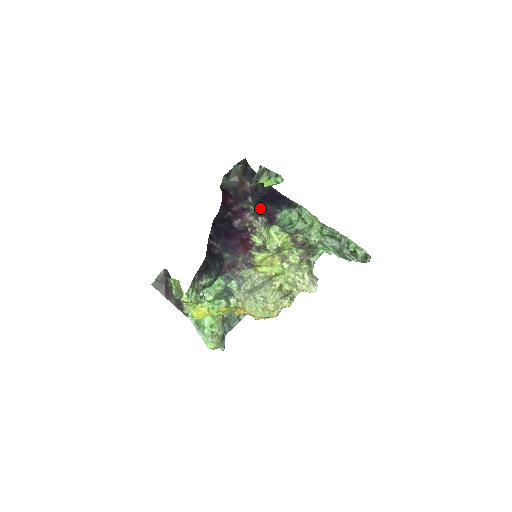
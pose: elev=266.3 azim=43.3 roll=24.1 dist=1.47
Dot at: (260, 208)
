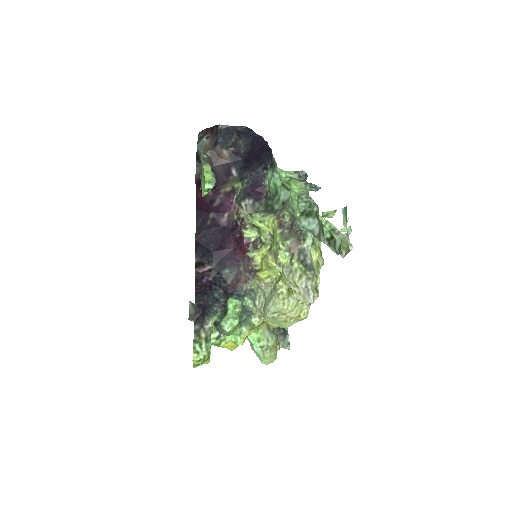
Dot at: (245, 182)
